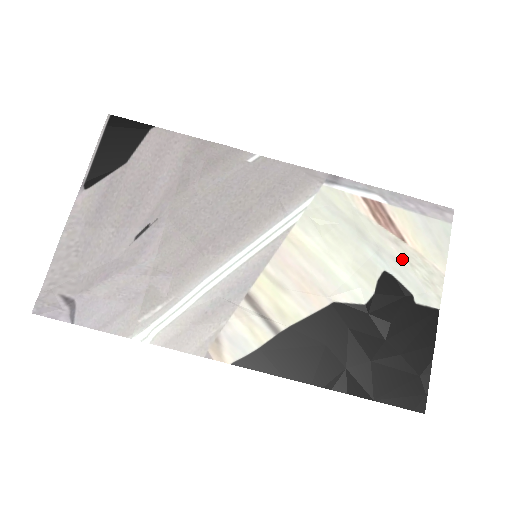
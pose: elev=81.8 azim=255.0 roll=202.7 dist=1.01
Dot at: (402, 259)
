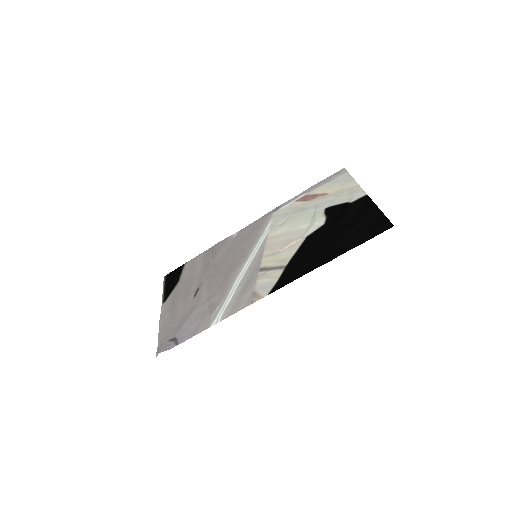
Dot at: (331, 199)
